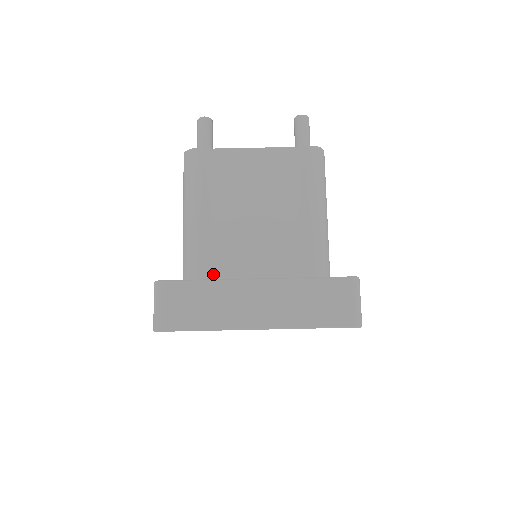
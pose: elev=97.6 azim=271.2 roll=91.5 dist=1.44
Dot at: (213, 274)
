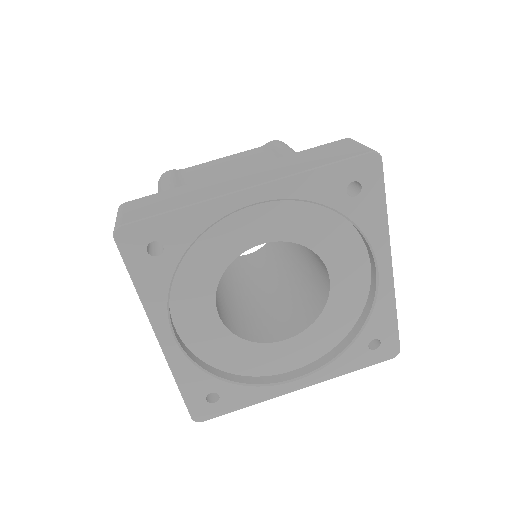
Dot at: occluded
